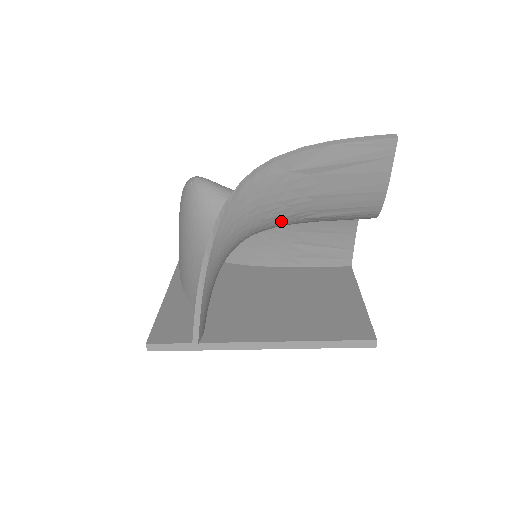
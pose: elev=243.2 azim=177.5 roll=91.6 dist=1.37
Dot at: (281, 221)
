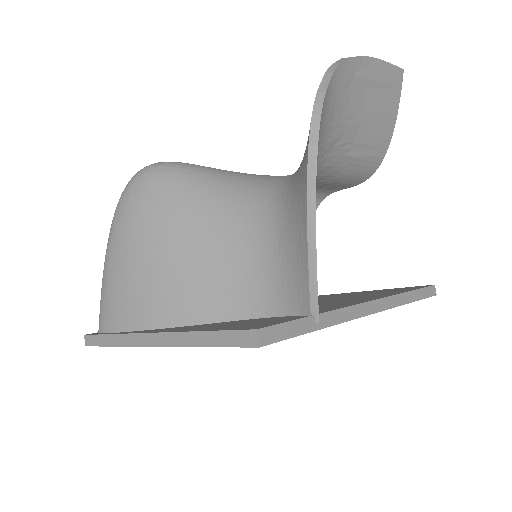
Dot at: (331, 154)
